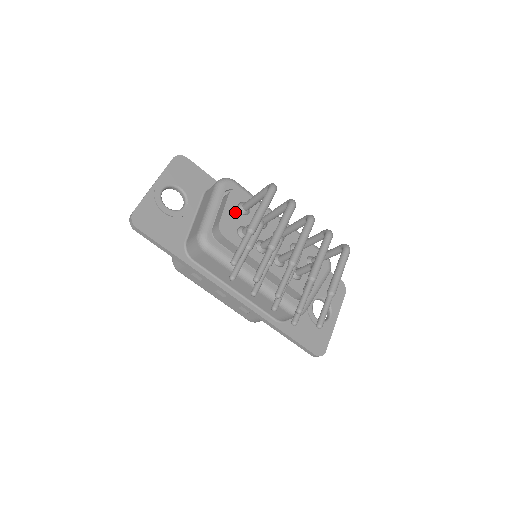
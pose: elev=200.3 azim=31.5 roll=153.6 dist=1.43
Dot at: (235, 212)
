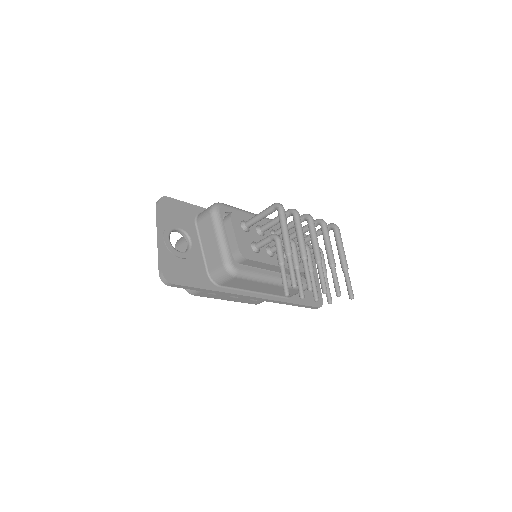
Dot at: (242, 233)
